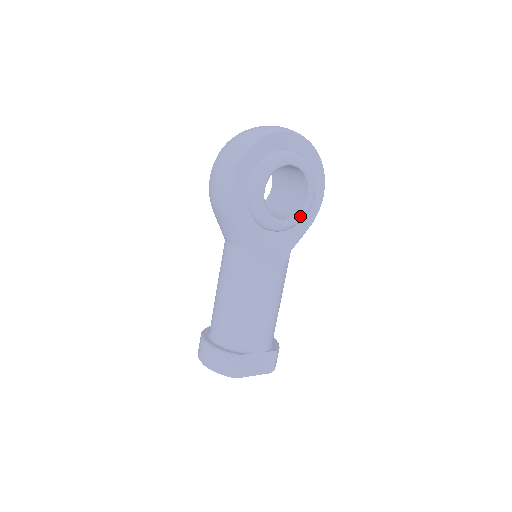
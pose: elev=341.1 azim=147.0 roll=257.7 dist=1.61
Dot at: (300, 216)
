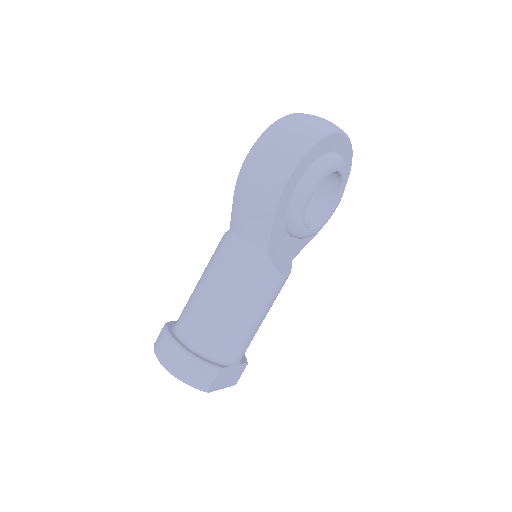
Dot at: (321, 227)
